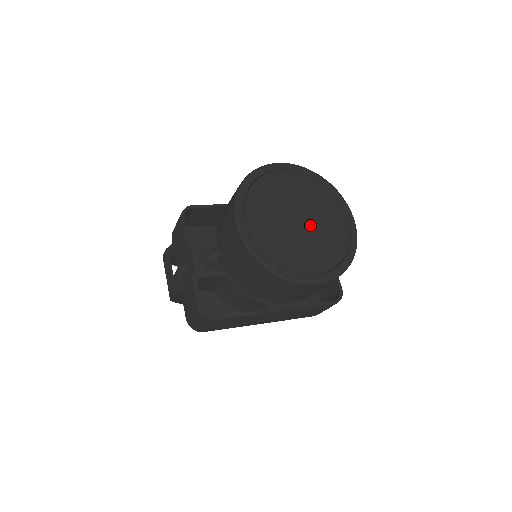
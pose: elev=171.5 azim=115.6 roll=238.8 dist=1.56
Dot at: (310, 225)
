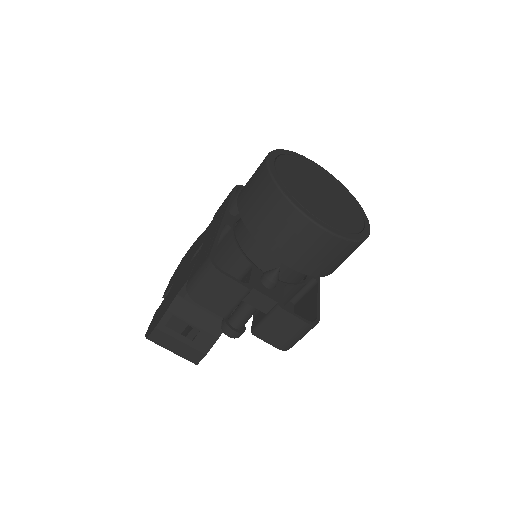
Dot at: (326, 191)
